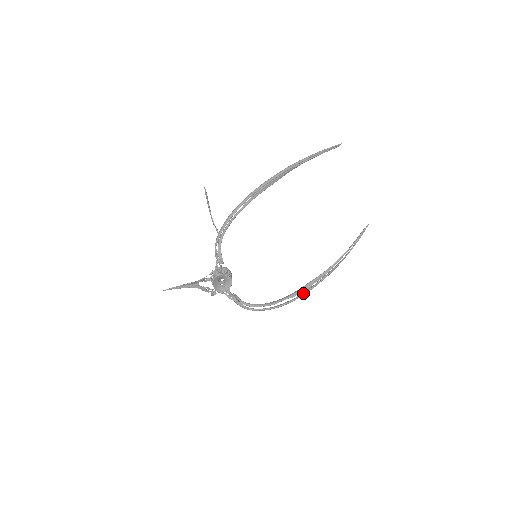
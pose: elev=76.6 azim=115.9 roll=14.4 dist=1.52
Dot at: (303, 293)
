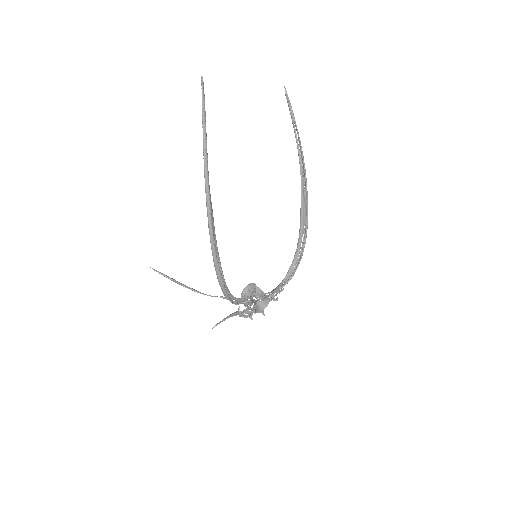
Dot at: (307, 218)
